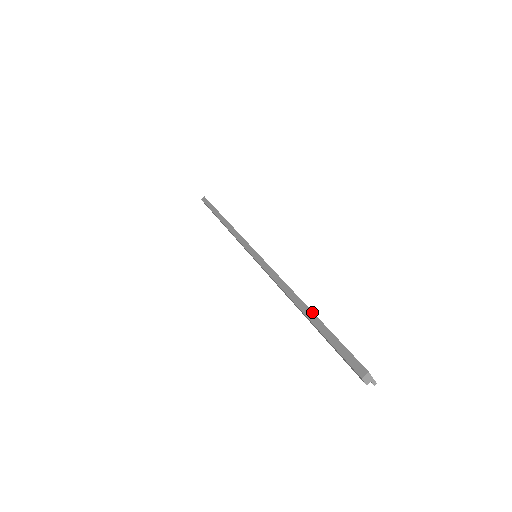
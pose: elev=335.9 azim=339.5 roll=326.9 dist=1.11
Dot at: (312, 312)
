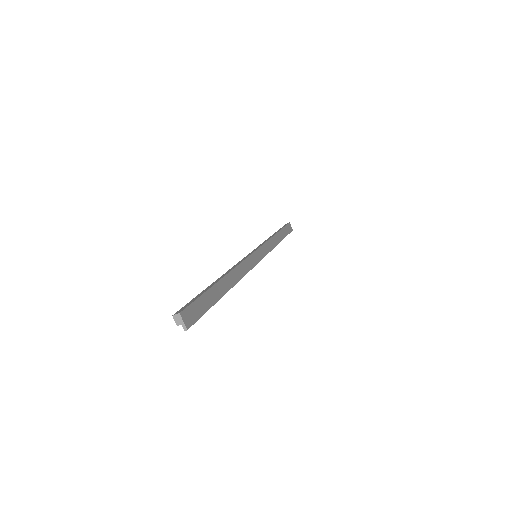
Dot at: (216, 282)
